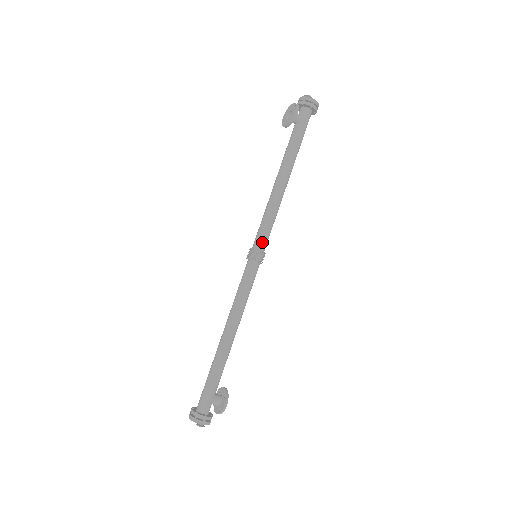
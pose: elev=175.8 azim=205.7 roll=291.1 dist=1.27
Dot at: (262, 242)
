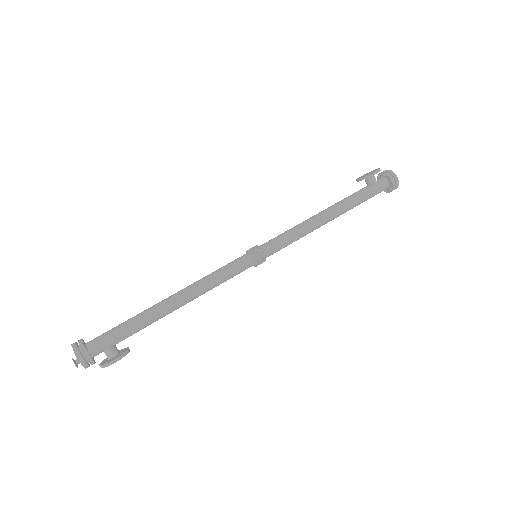
Dot at: (271, 247)
